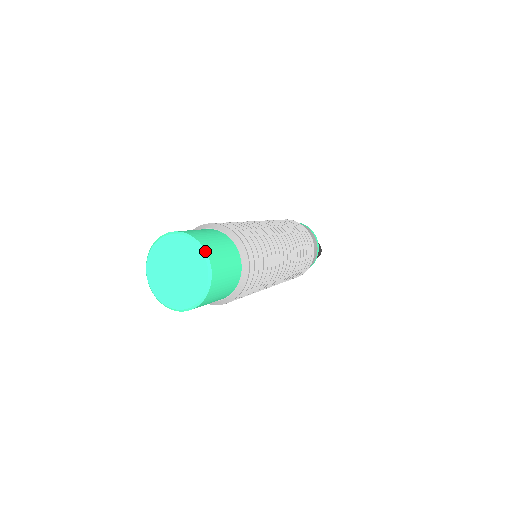
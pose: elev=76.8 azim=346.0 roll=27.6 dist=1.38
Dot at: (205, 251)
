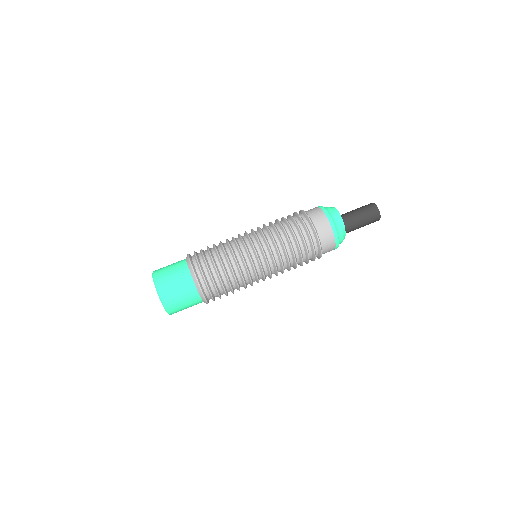
Dot at: (161, 300)
